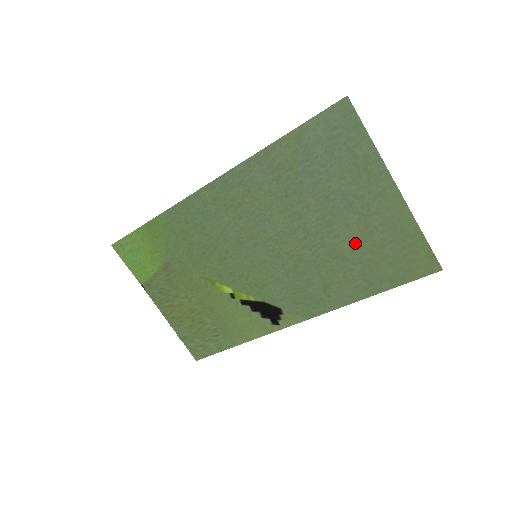
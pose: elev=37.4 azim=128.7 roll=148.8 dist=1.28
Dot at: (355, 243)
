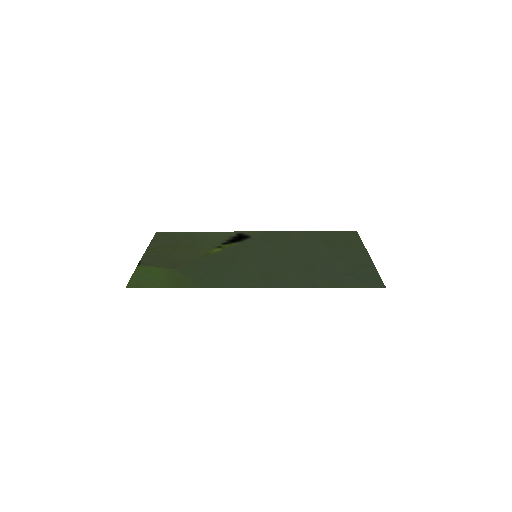
Dot at: (325, 247)
